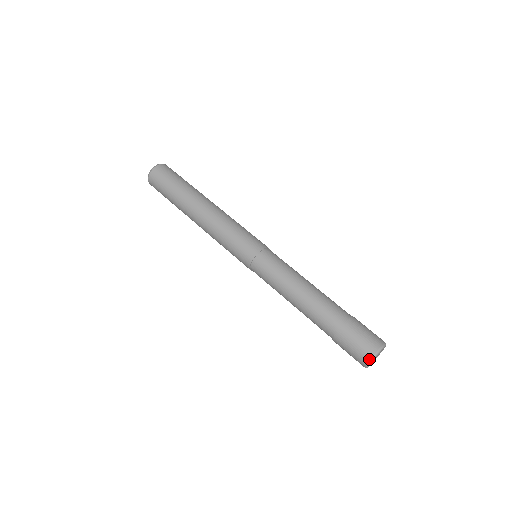
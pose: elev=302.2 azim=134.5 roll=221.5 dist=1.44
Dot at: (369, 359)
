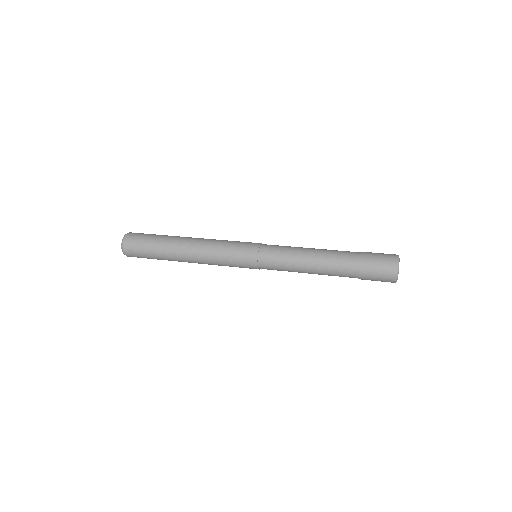
Dot at: (395, 276)
